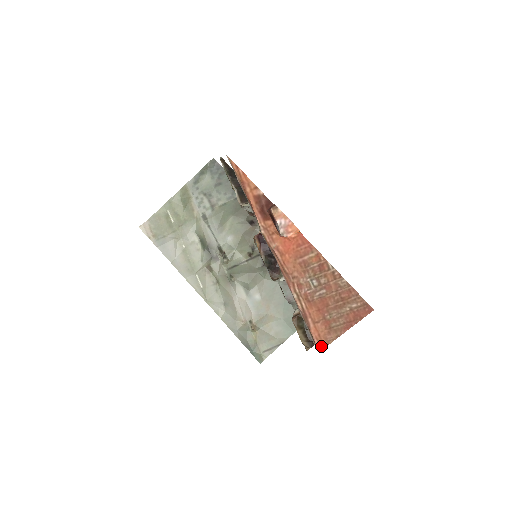
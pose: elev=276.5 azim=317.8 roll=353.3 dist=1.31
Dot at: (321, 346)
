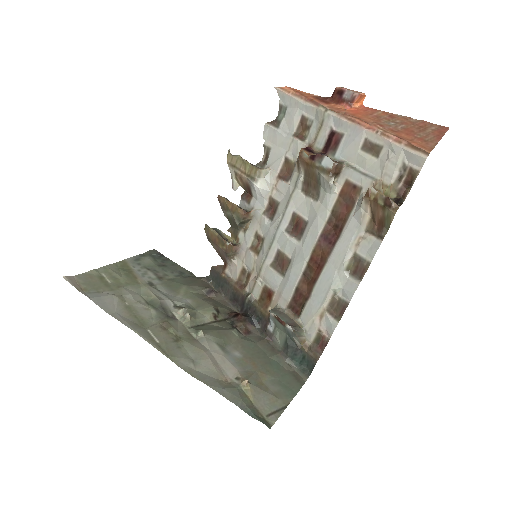
Dot at: (428, 150)
